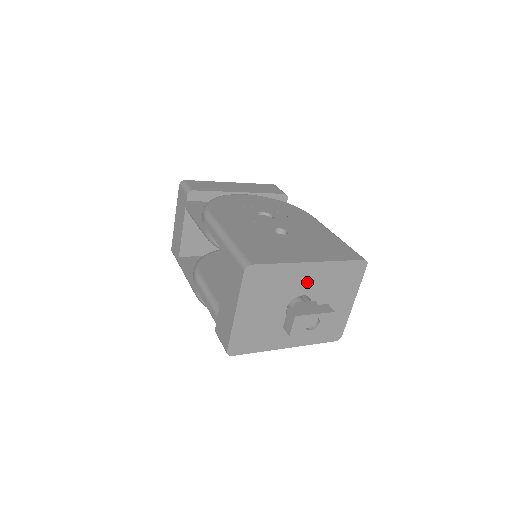
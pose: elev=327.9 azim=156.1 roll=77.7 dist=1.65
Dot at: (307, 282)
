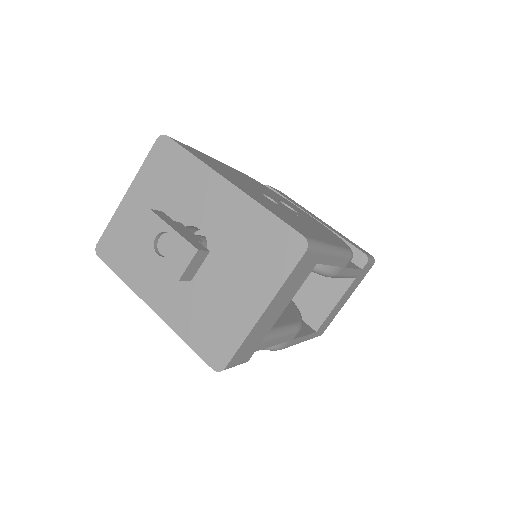
Dot at: (213, 212)
